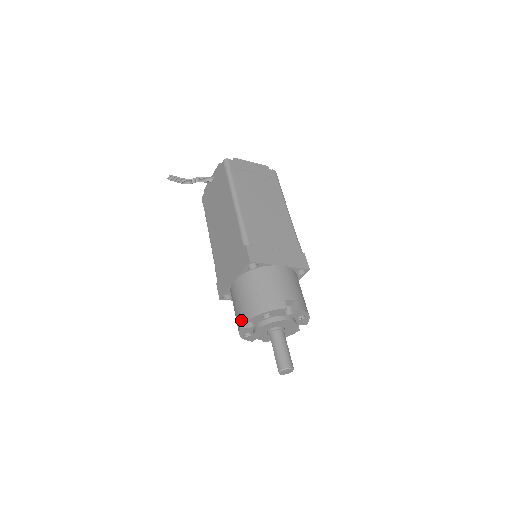
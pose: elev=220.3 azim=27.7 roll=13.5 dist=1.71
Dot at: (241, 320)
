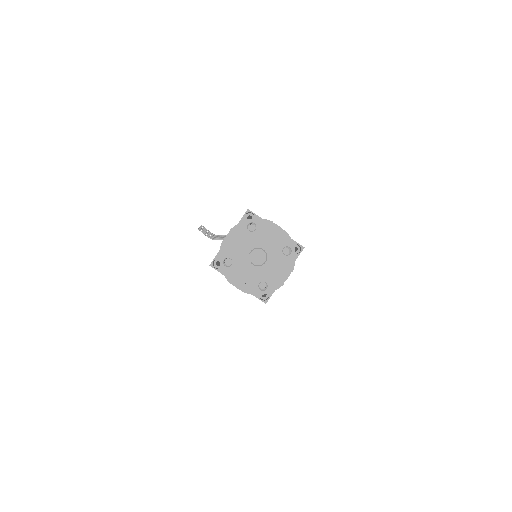
Dot at: (225, 242)
